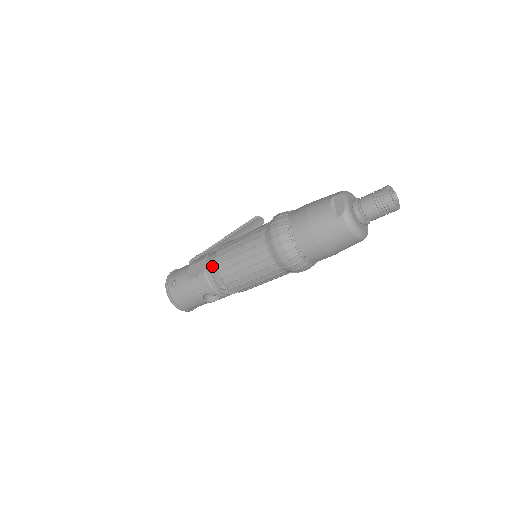
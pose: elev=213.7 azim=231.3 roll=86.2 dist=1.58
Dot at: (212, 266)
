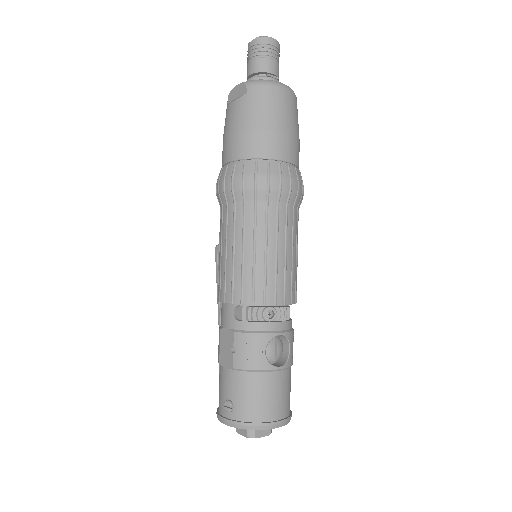
Dot at: (231, 314)
